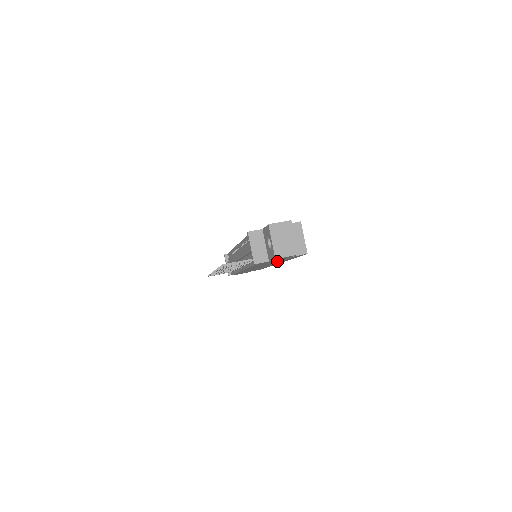
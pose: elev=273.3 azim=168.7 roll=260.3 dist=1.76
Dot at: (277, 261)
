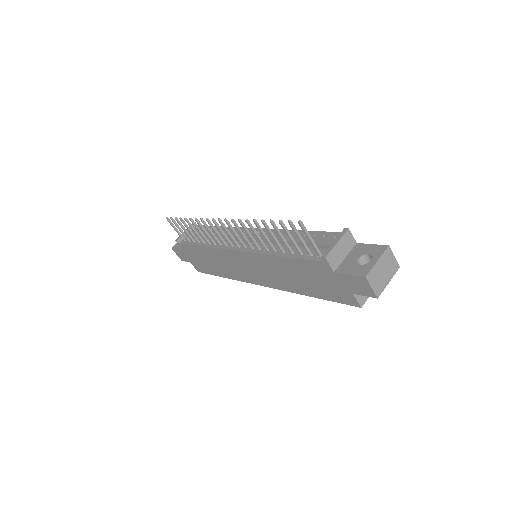
Dot at: (307, 281)
